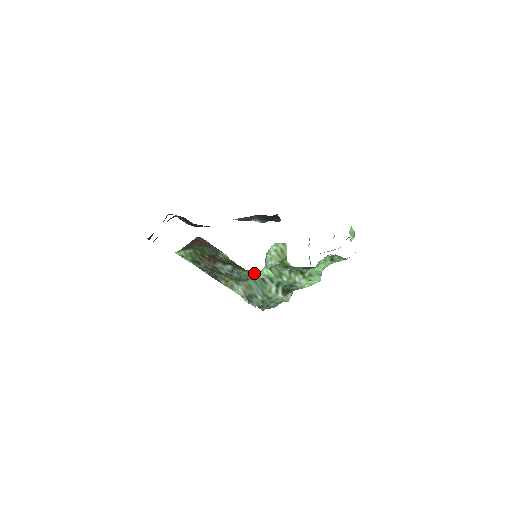
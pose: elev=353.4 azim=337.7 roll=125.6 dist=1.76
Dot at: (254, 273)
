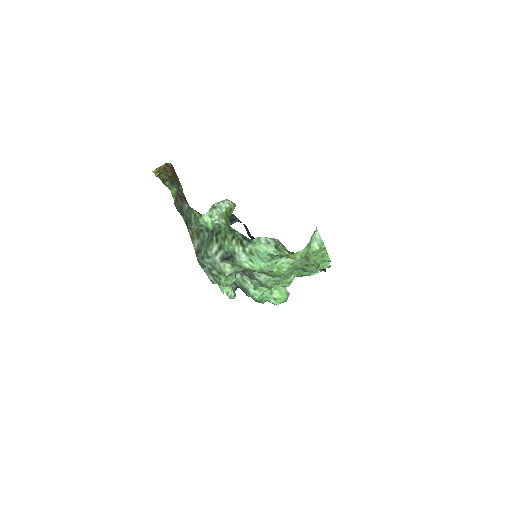
Dot at: (198, 216)
